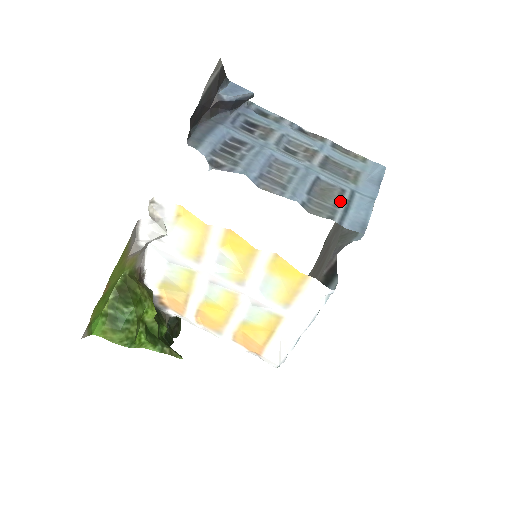
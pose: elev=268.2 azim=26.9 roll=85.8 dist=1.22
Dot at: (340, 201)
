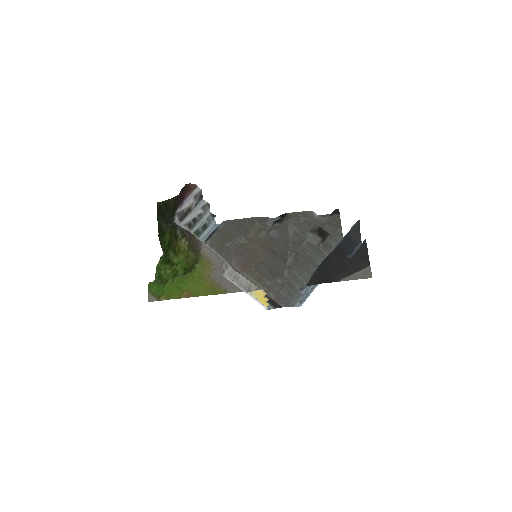
Dot at: occluded
